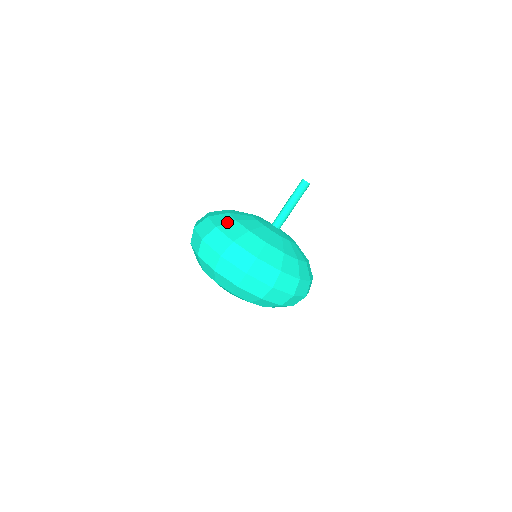
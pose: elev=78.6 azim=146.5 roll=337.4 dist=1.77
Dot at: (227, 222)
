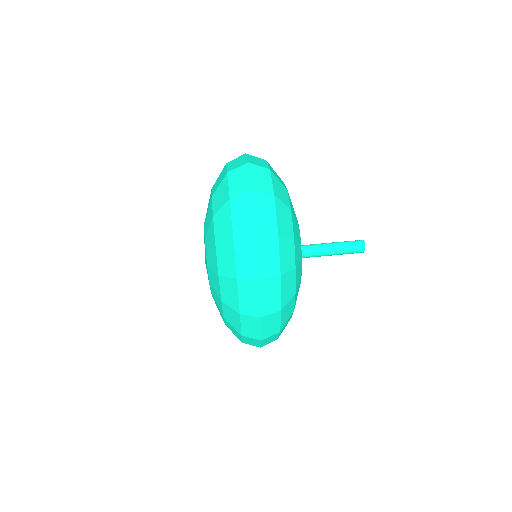
Dot at: occluded
